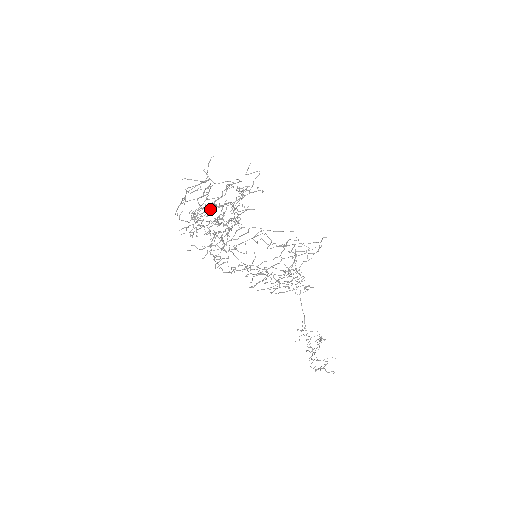
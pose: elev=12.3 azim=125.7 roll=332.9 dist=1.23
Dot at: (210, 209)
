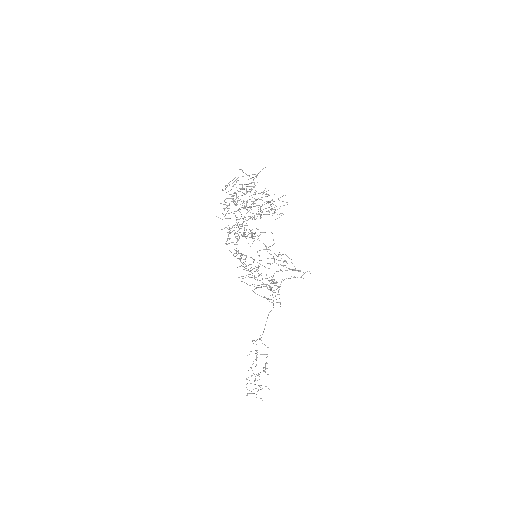
Dot at: occluded
